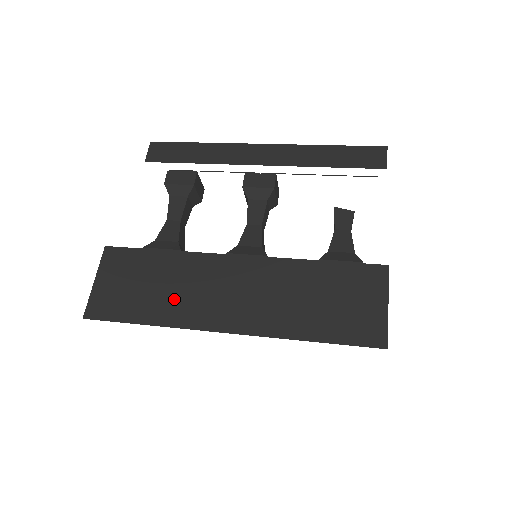
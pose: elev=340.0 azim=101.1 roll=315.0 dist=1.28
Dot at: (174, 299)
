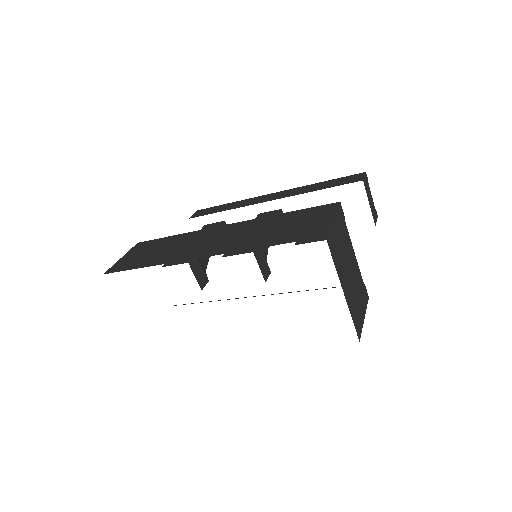
Dot at: (171, 252)
